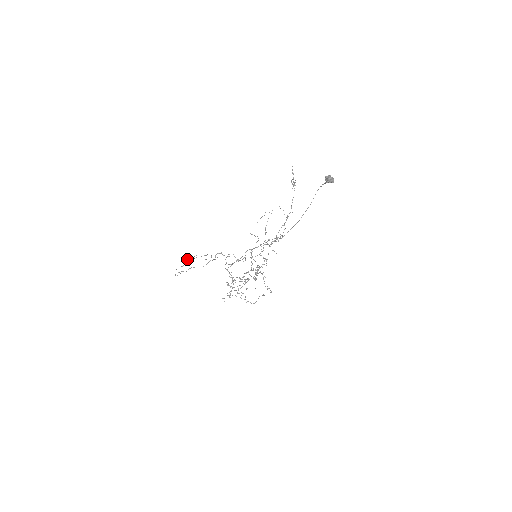
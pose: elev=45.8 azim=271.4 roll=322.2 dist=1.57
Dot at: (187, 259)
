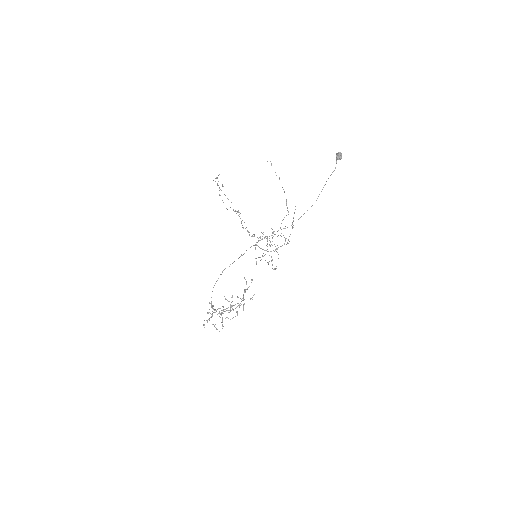
Dot at: (220, 189)
